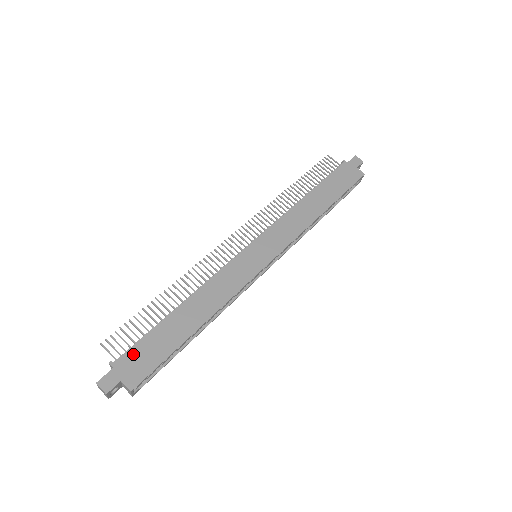
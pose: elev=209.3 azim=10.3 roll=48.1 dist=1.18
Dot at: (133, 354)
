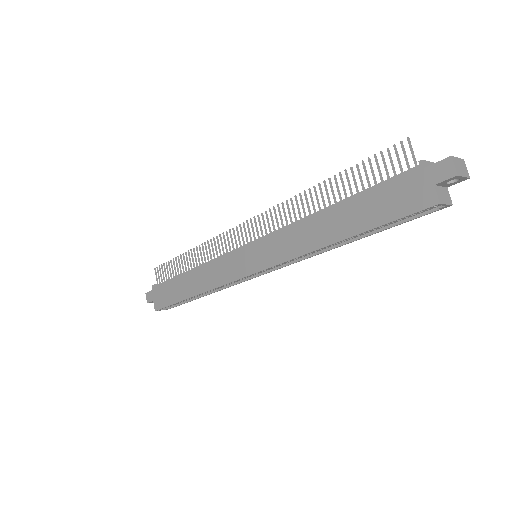
Dot at: (161, 288)
